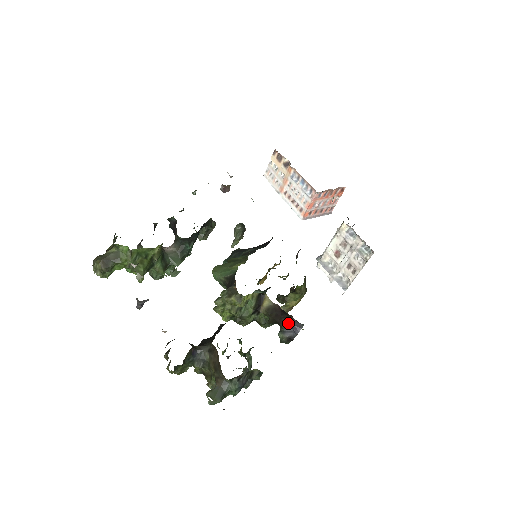
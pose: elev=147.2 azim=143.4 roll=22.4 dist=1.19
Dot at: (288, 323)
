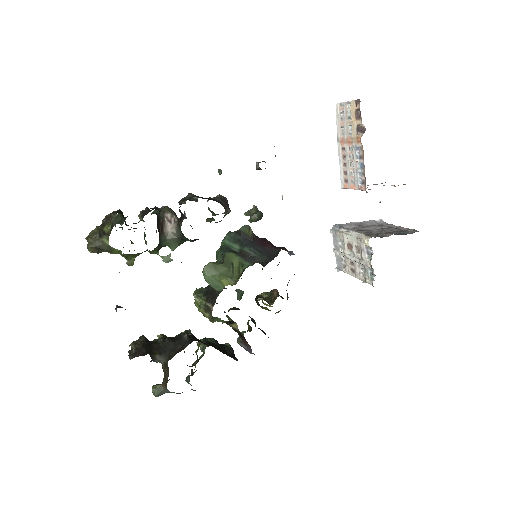
Dot at: (246, 344)
